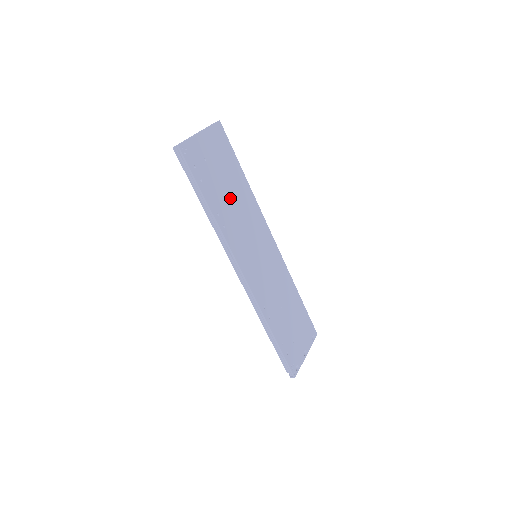
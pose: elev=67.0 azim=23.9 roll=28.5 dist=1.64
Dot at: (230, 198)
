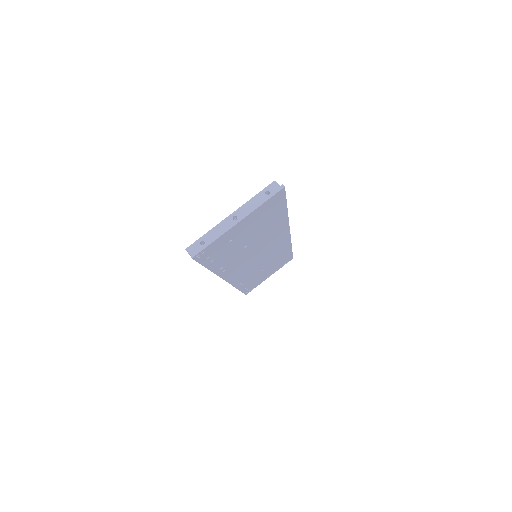
Dot at: (248, 245)
